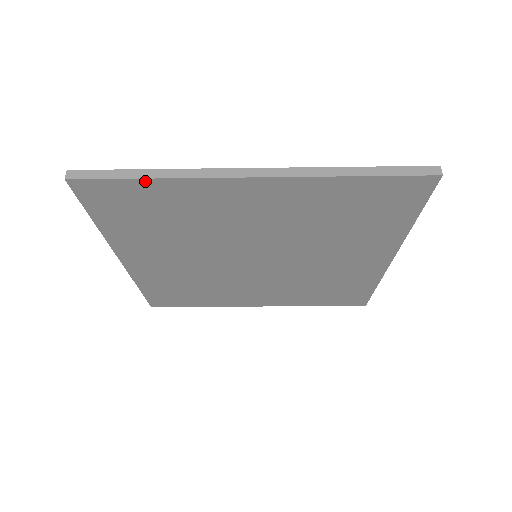
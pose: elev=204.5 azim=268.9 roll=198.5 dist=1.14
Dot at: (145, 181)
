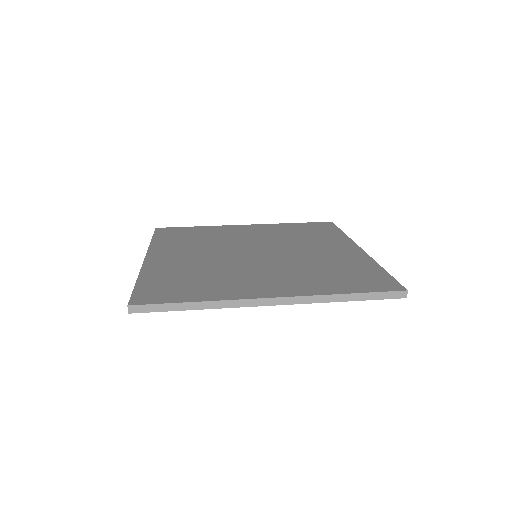
Dot at: (191, 308)
